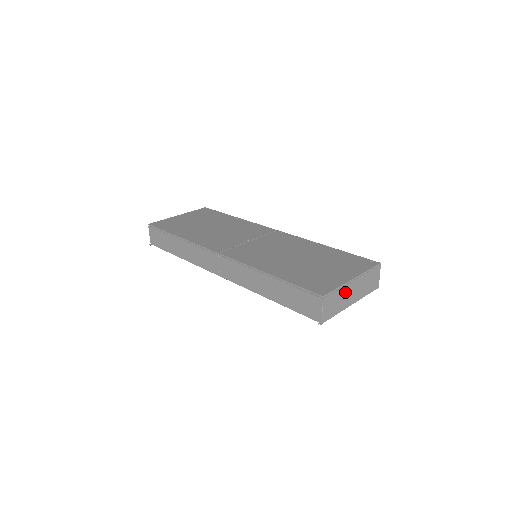
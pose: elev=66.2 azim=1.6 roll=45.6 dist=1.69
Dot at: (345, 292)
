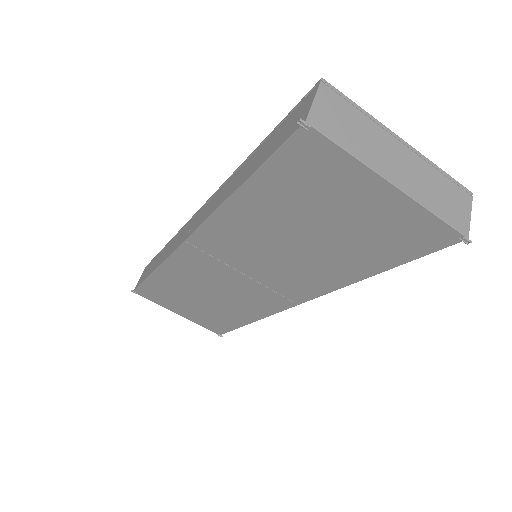
Dot at: (377, 137)
